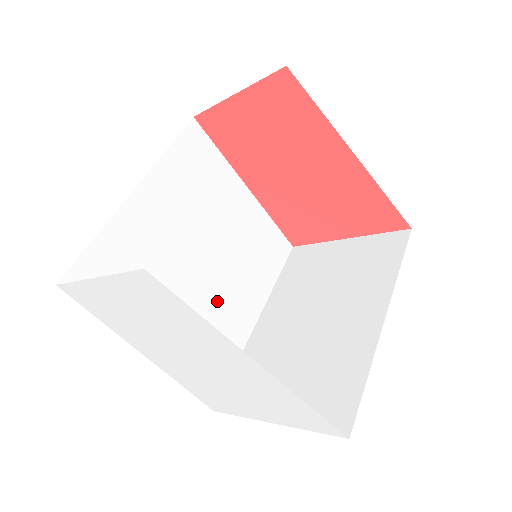
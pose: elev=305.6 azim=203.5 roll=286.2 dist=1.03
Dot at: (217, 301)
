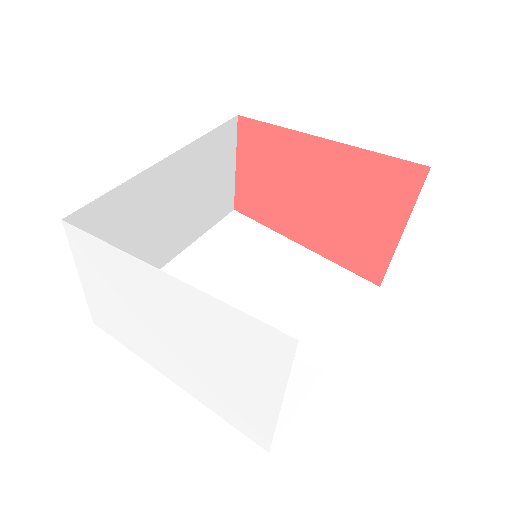
Dot at: occluded
